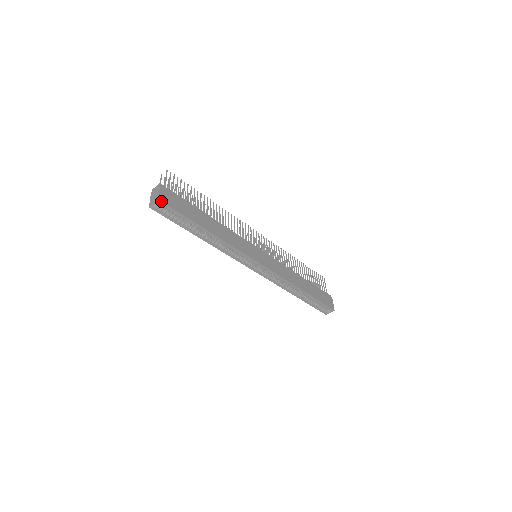
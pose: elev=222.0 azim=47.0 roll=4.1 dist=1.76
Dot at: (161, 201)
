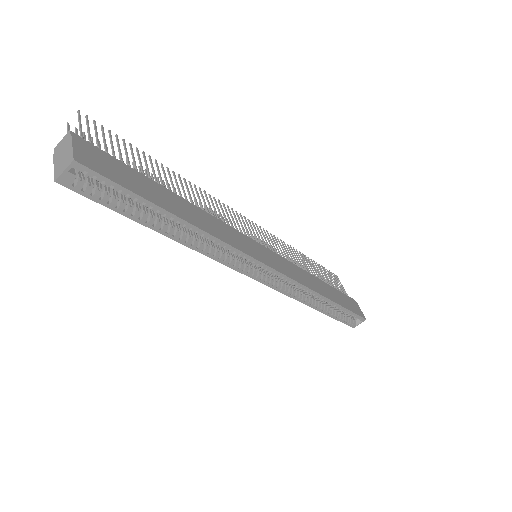
Dot at: (80, 163)
